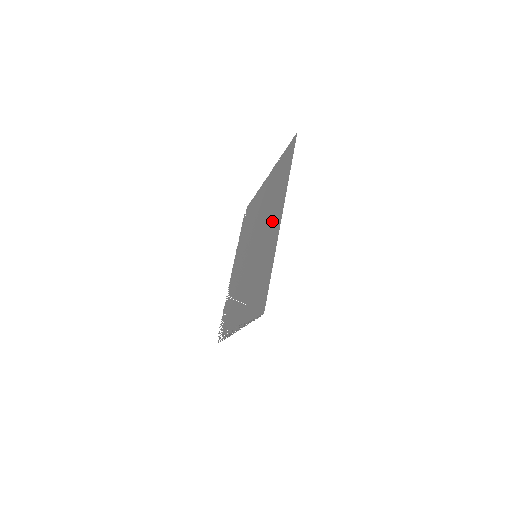
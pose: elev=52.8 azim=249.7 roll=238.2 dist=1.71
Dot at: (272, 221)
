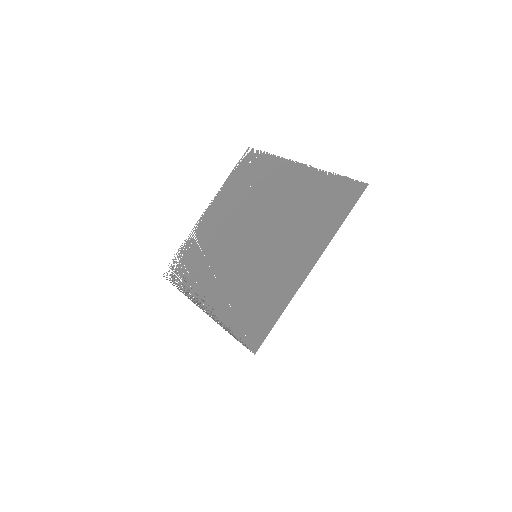
Dot at: (294, 251)
